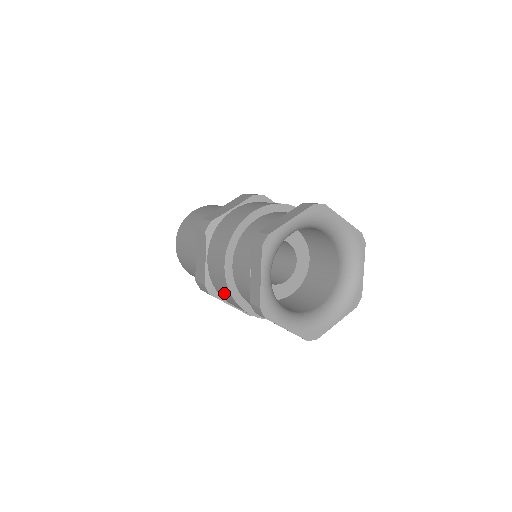
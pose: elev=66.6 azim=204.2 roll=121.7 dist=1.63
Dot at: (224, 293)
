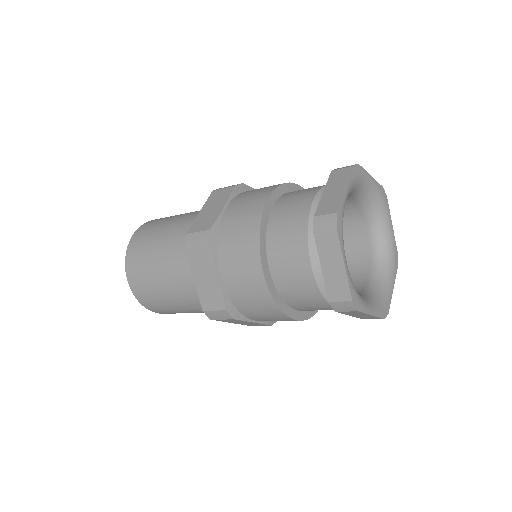
Dot at: (239, 239)
